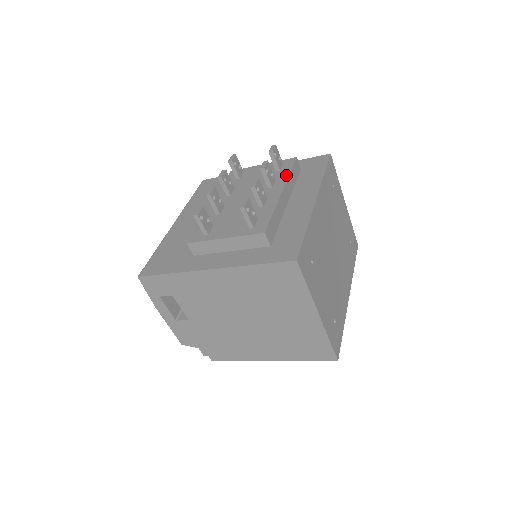
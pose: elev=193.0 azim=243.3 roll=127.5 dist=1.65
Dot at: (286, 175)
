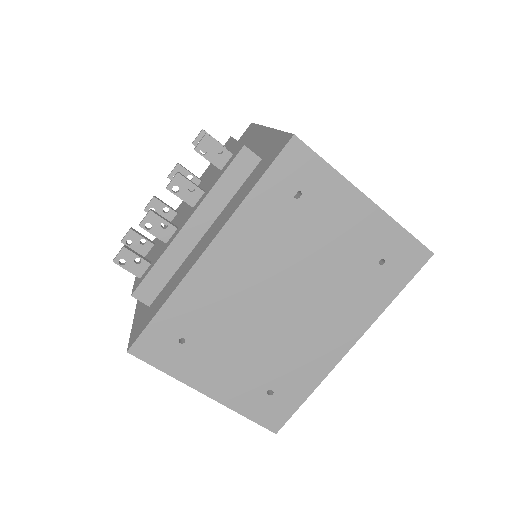
Dot at: (210, 188)
